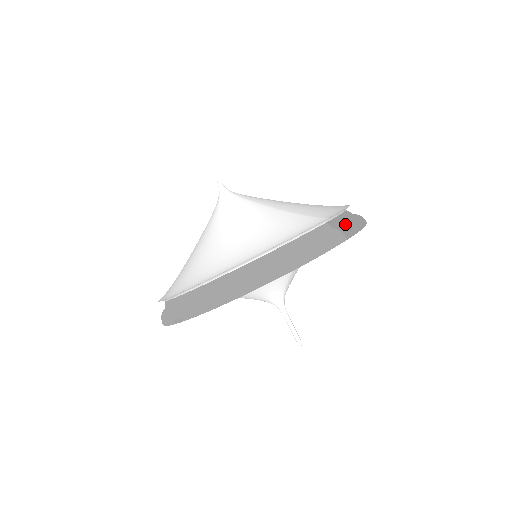
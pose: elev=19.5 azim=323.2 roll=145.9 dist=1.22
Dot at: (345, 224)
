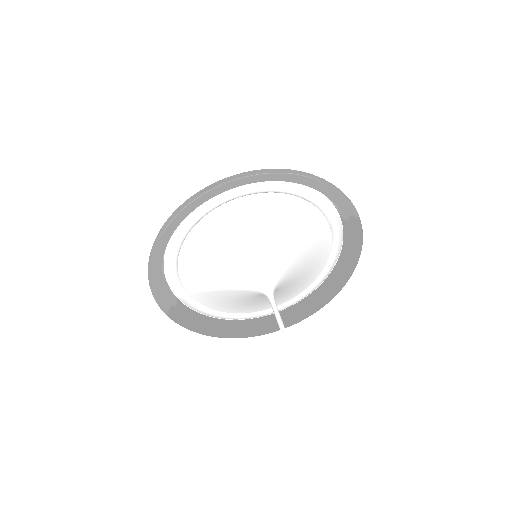
Dot at: (354, 222)
